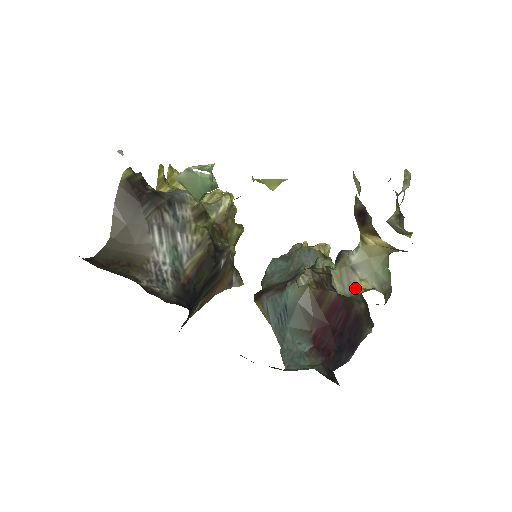
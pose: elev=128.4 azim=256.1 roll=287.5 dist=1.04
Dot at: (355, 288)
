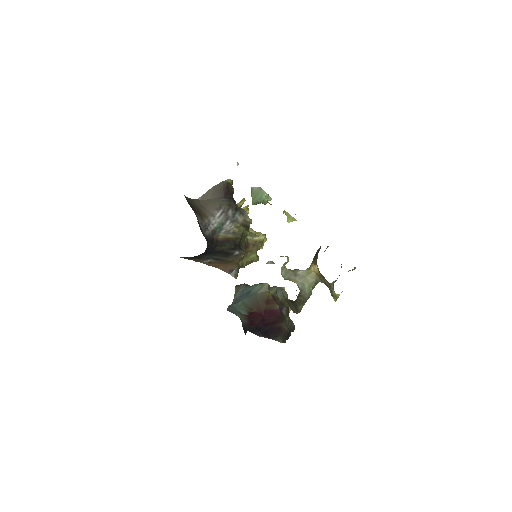
Dot at: (290, 279)
